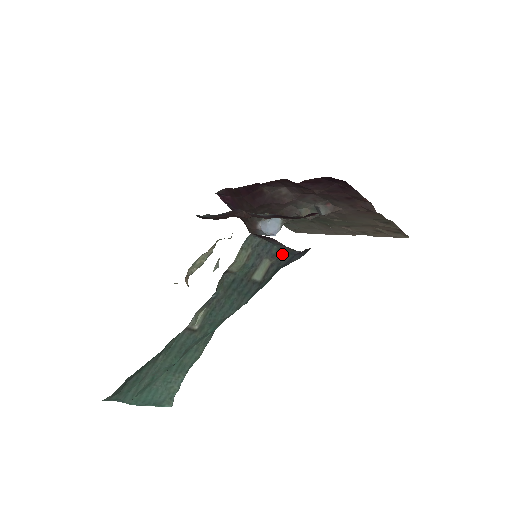
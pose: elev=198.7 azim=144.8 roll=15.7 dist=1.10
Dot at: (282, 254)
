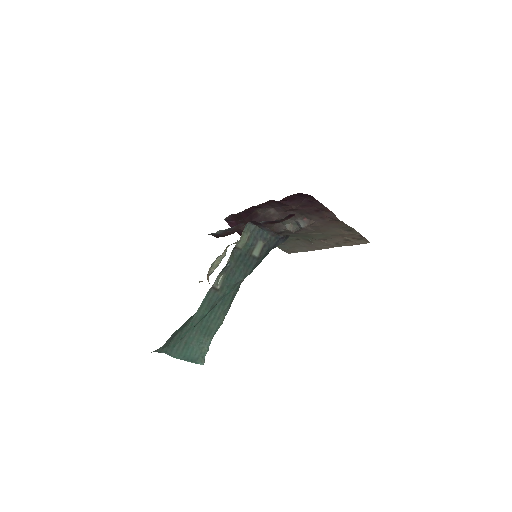
Dot at: (270, 238)
